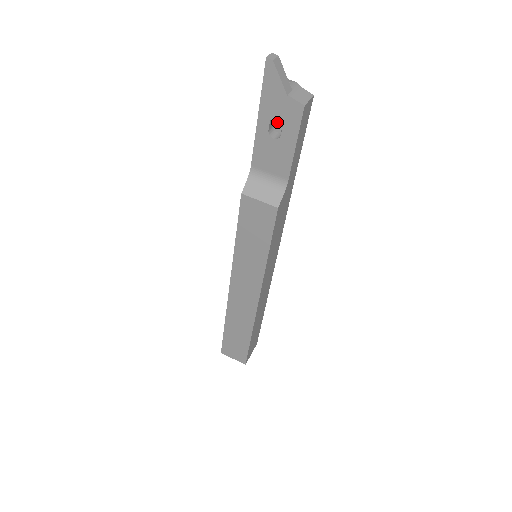
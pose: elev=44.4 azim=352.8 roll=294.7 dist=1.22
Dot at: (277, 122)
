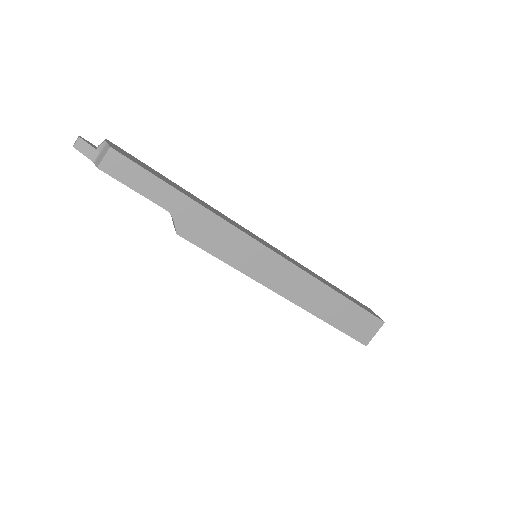
Dot at: occluded
